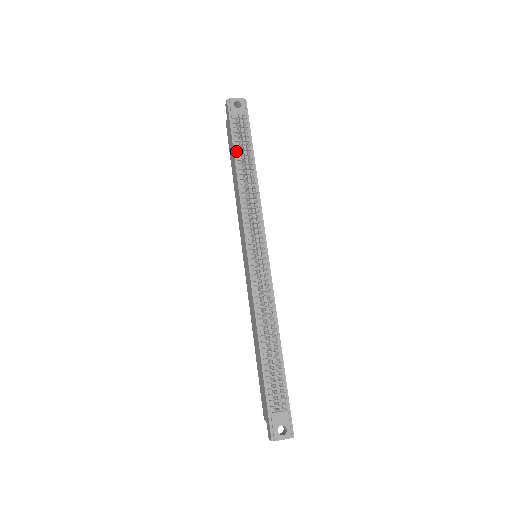
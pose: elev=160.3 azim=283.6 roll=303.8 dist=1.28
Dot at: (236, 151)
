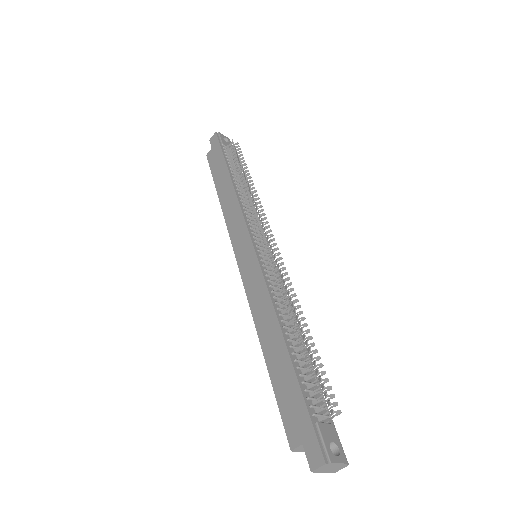
Dot at: (229, 166)
